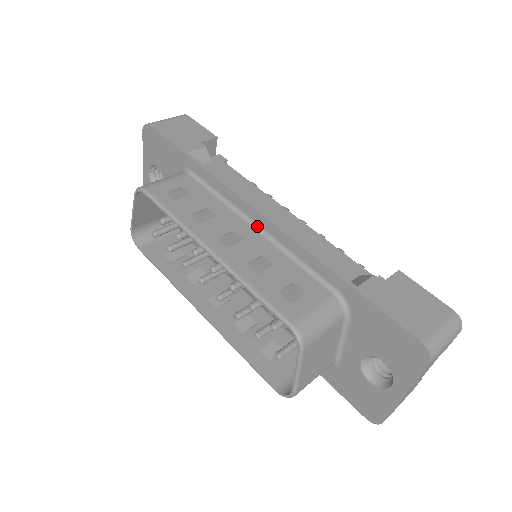
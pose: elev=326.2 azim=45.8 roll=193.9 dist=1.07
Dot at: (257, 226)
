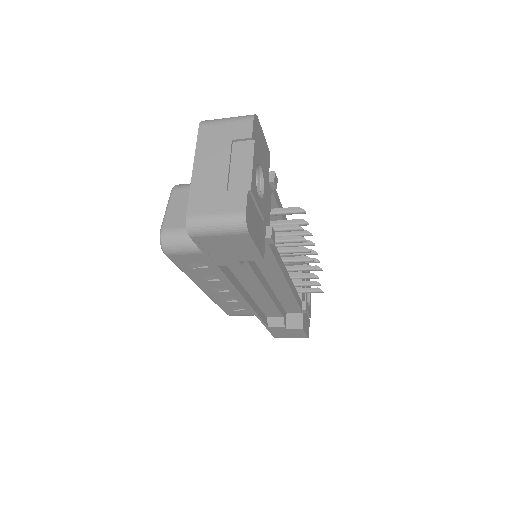
Dot at: occluded
